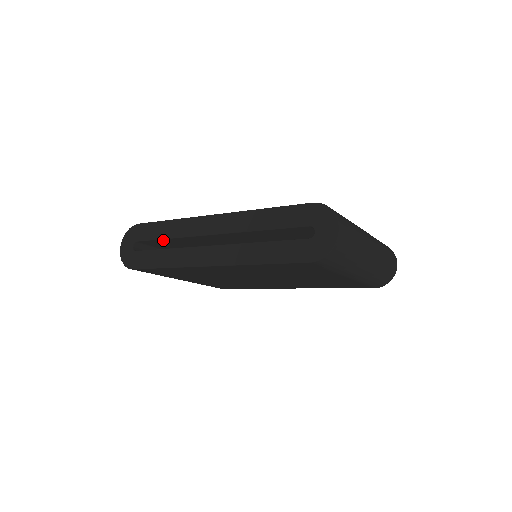
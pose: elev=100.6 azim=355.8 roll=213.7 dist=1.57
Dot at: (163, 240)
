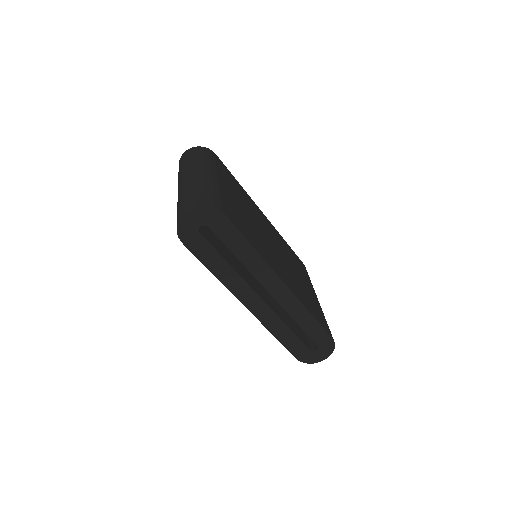
Dot at: (231, 250)
